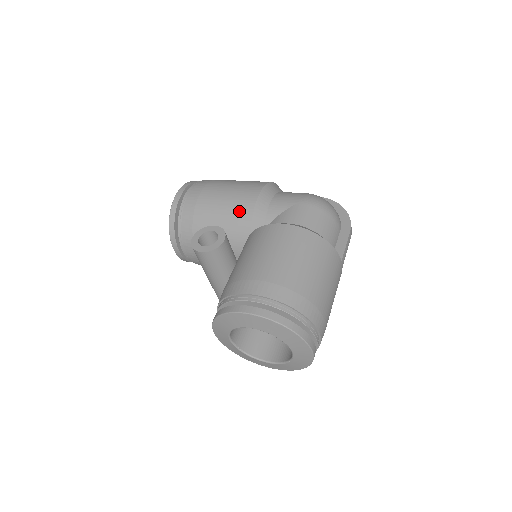
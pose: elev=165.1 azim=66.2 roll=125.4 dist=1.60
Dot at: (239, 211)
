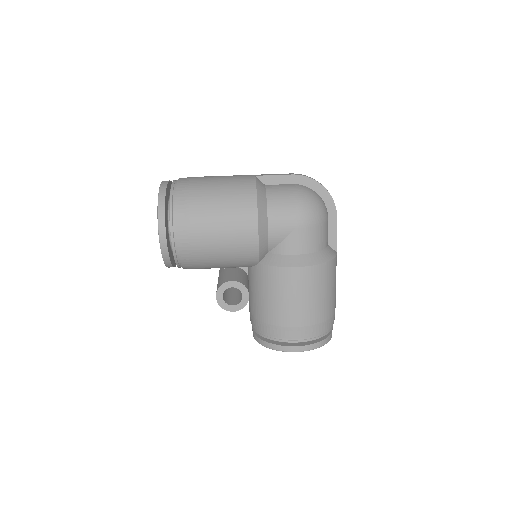
Dot at: (243, 252)
